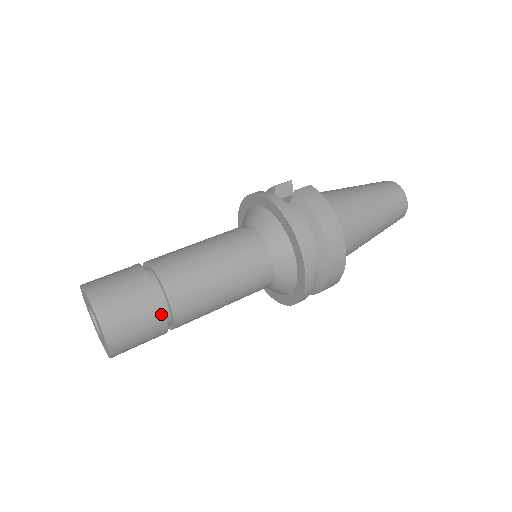
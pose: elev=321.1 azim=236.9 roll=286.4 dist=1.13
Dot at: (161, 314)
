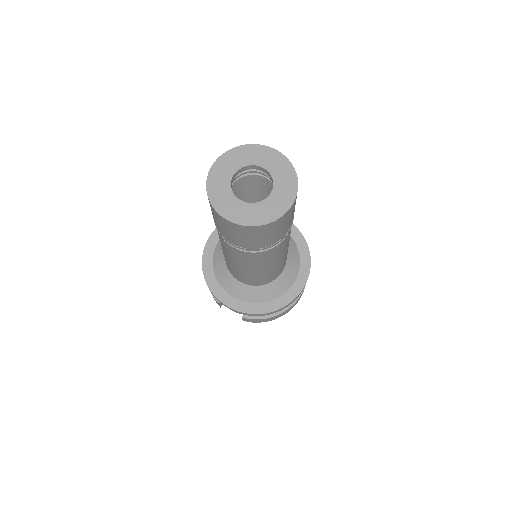
Dot at: (289, 229)
